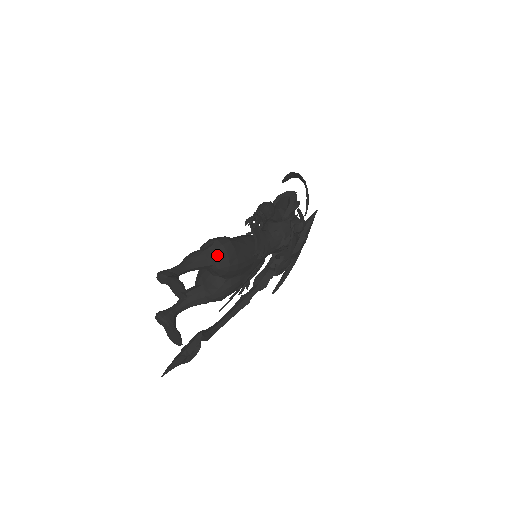
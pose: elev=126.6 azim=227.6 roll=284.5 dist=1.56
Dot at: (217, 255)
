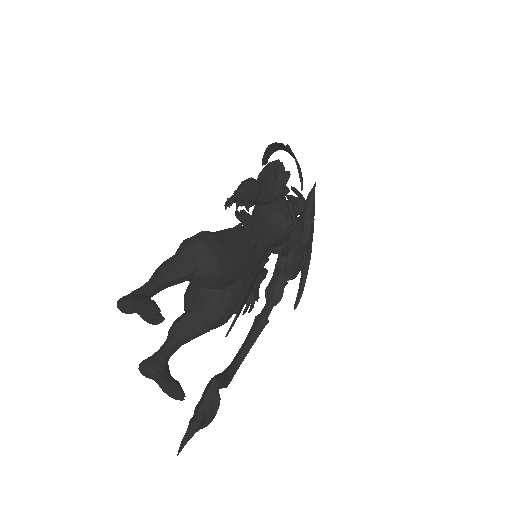
Dot at: (197, 256)
